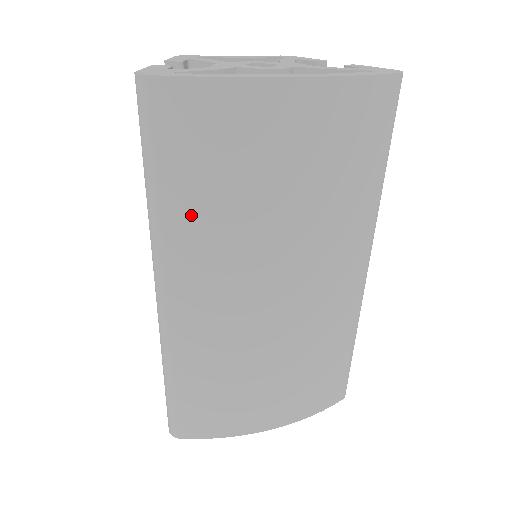
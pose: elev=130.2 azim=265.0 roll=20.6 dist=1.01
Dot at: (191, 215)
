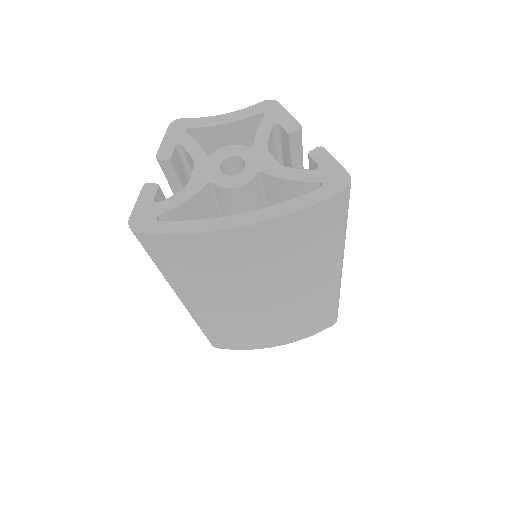
Dot at: (190, 281)
